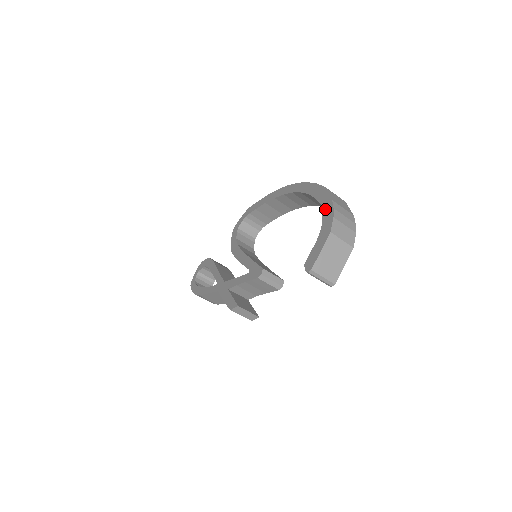
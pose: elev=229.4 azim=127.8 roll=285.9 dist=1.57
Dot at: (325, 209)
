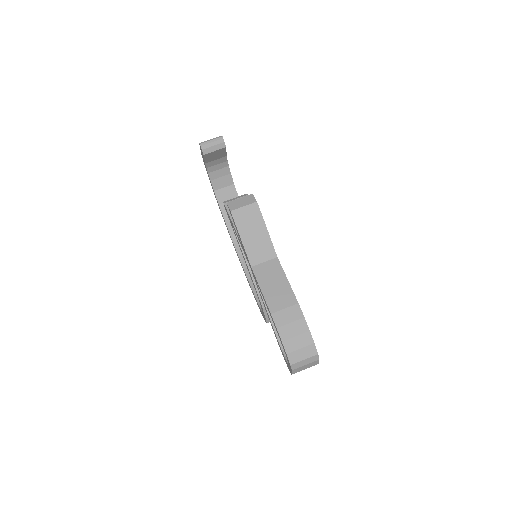
Dot at: (210, 181)
